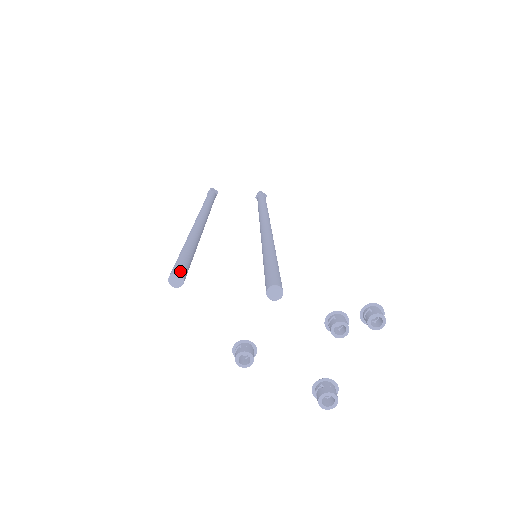
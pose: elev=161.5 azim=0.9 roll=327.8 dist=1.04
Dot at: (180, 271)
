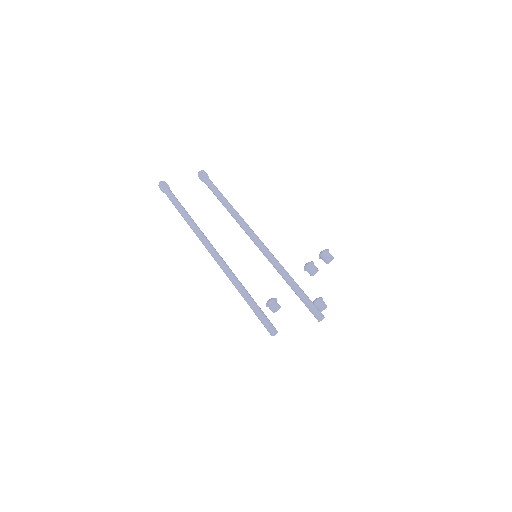
Dot at: (274, 329)
